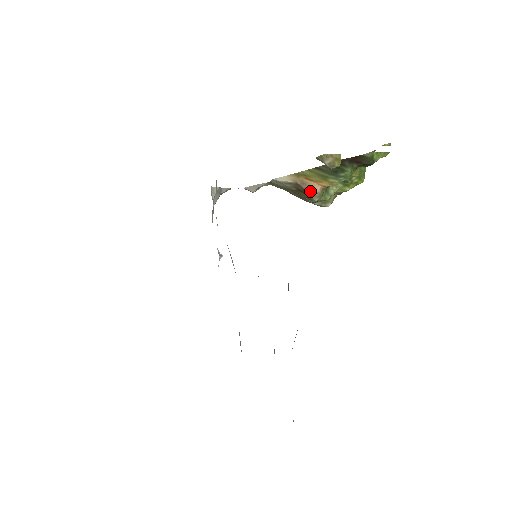
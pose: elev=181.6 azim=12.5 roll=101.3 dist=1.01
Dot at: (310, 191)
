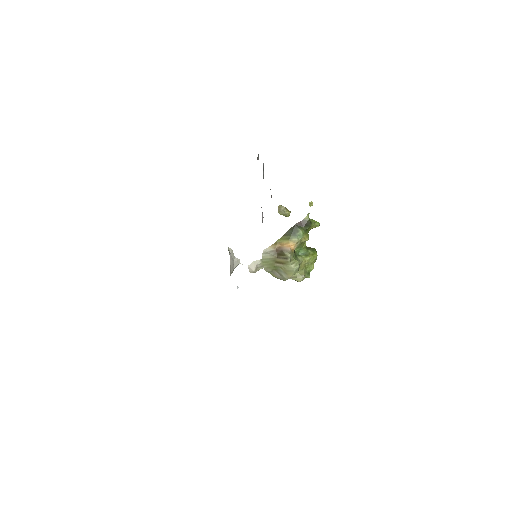
Dot at: (284, 250)
